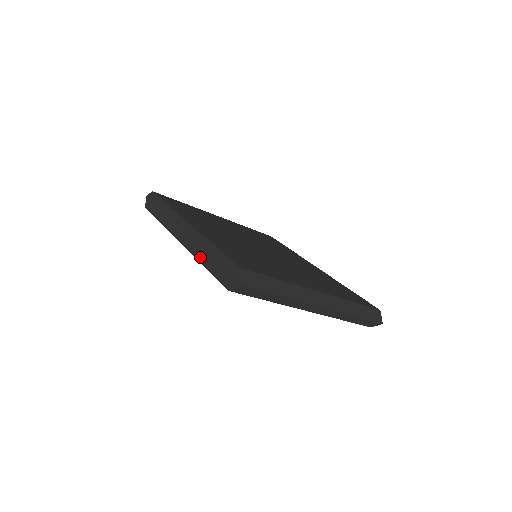
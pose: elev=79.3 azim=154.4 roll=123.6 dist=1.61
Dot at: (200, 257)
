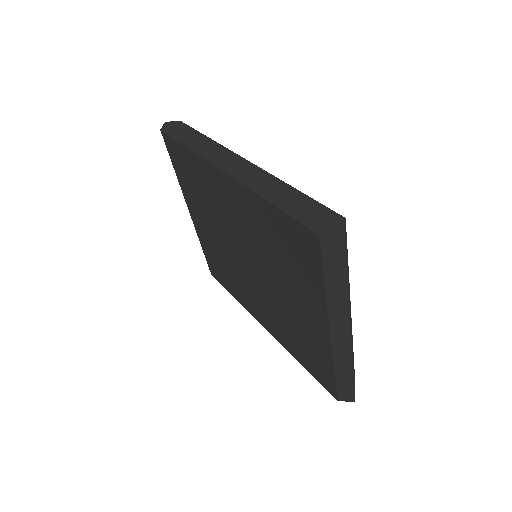
Dot at: (264, 192)
